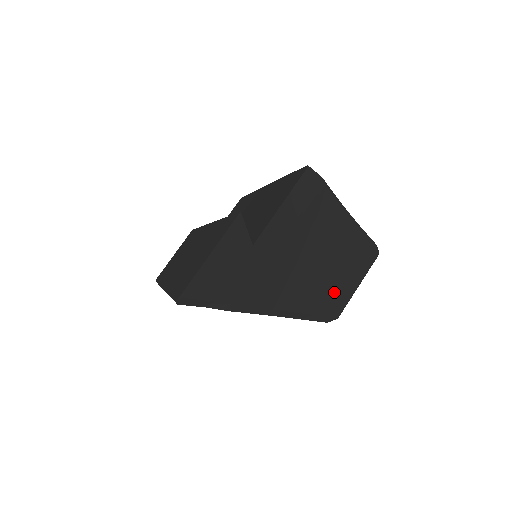
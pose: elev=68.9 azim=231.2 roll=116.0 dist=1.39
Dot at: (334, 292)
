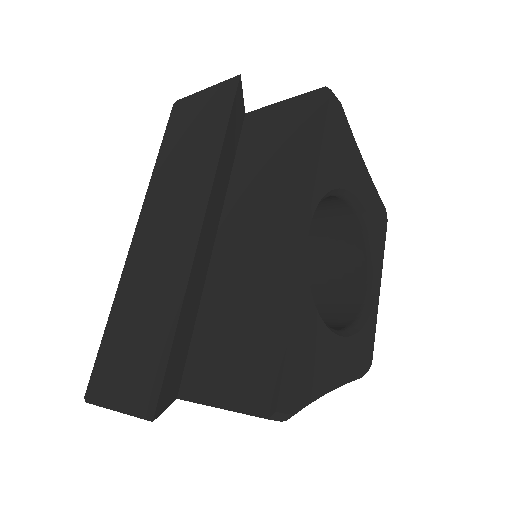
Dot at: occluded
